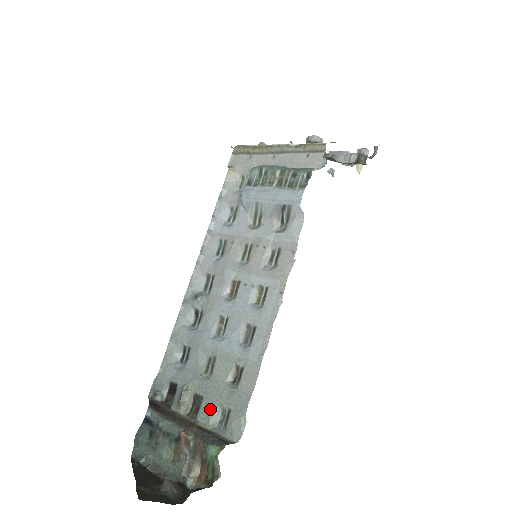
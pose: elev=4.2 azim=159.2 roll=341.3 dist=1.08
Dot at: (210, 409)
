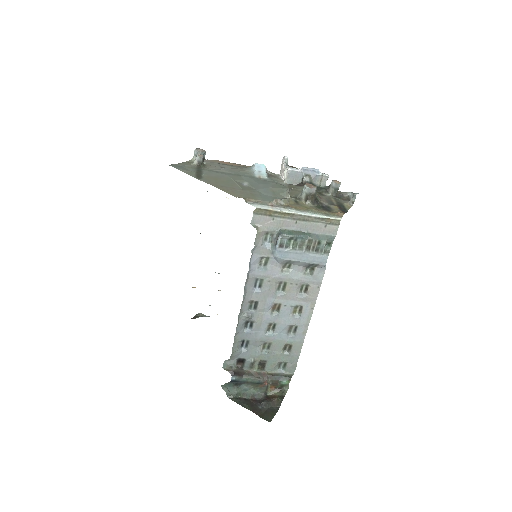
Dot at: (273, 365)
